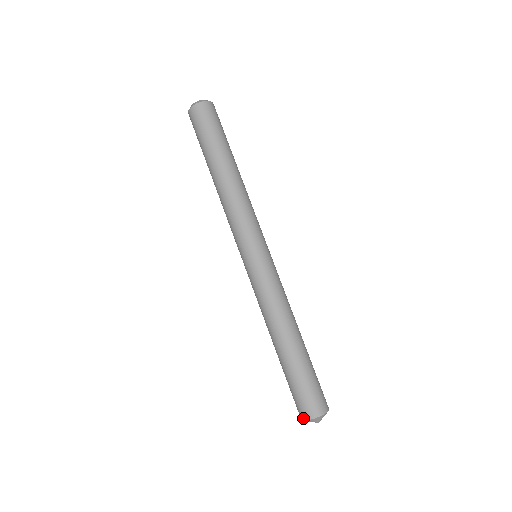
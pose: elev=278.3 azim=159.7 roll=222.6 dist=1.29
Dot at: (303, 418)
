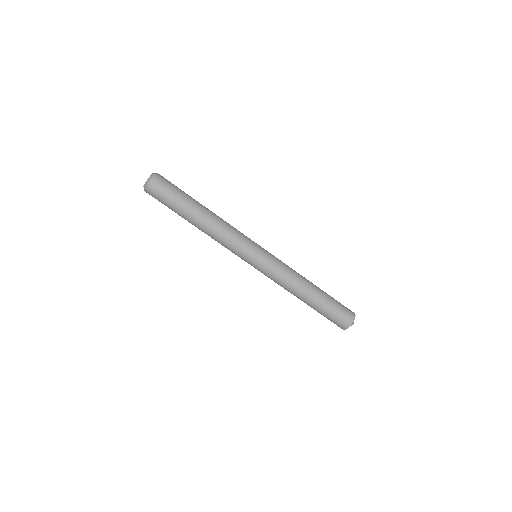
Dot at: (349, 326)
